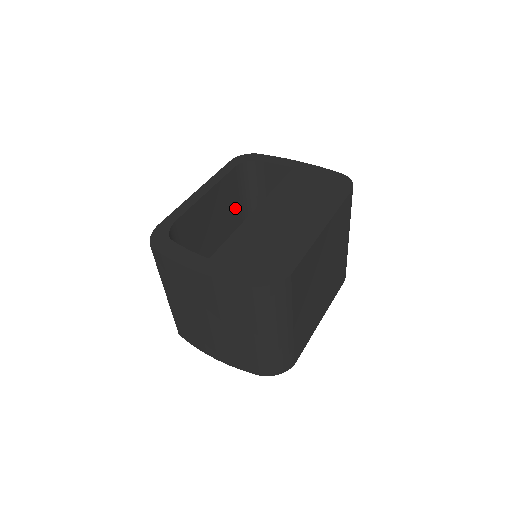
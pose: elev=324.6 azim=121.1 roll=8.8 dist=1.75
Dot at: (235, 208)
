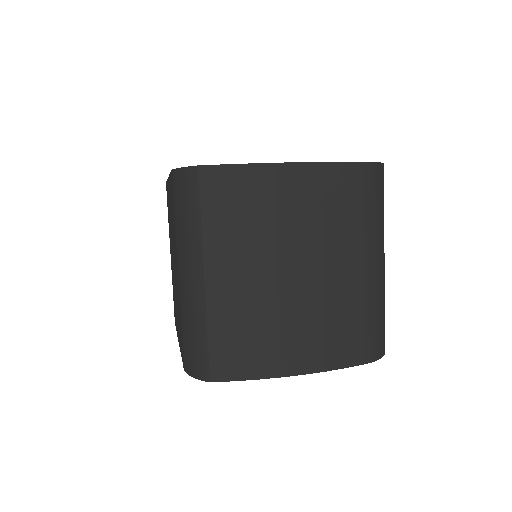
Dot at: occluded
